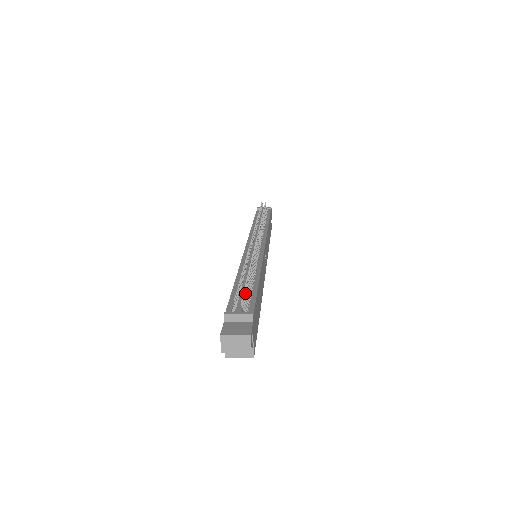
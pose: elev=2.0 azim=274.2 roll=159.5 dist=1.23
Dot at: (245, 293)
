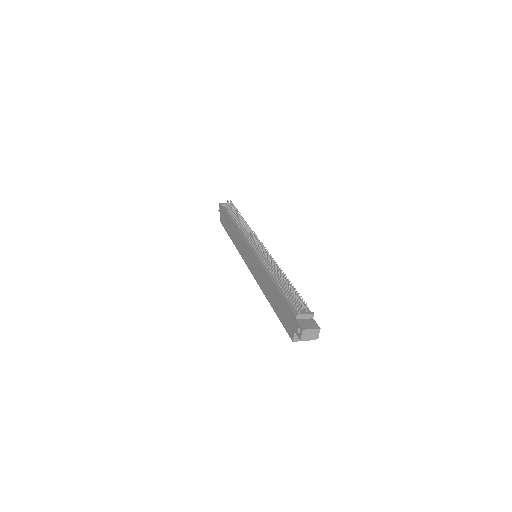
Dot at: (298, 297)
